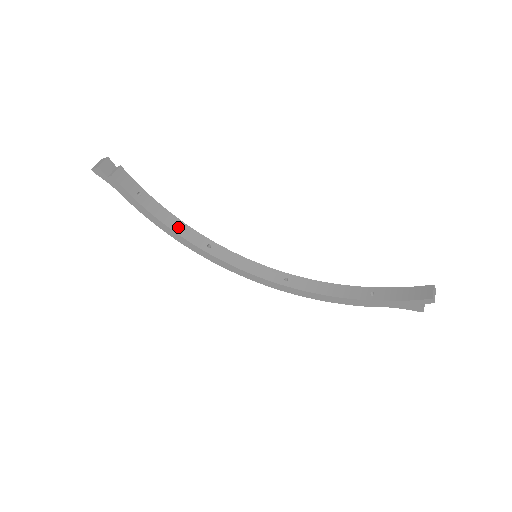
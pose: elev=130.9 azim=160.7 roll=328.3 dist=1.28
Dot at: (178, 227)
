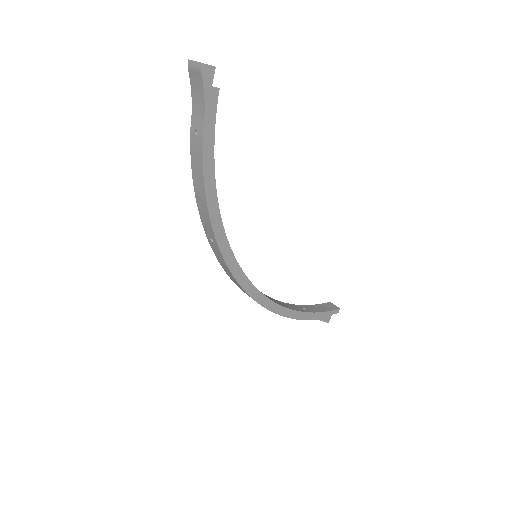
Dot at: occluded
